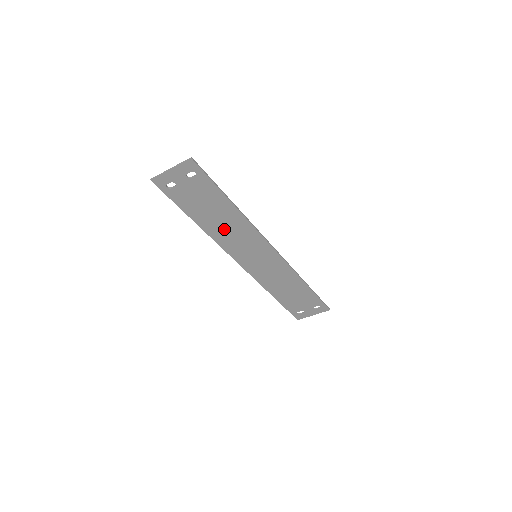
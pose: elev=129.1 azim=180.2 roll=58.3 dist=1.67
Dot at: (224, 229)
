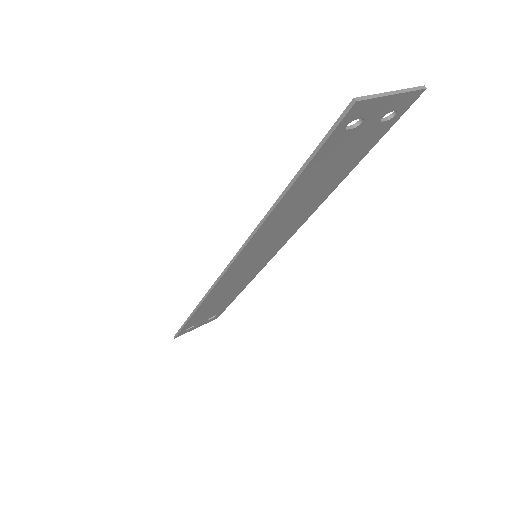
Dot at: (288, 214)
